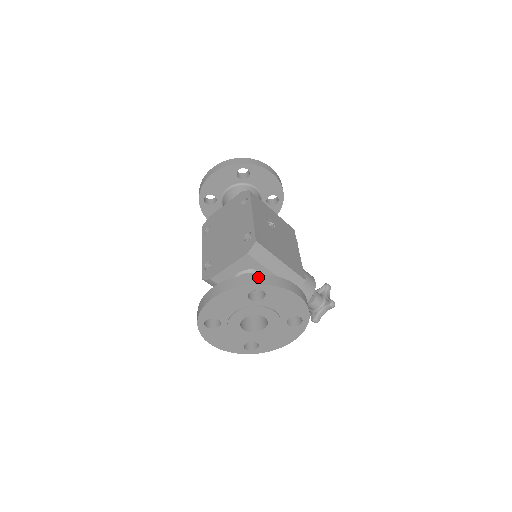
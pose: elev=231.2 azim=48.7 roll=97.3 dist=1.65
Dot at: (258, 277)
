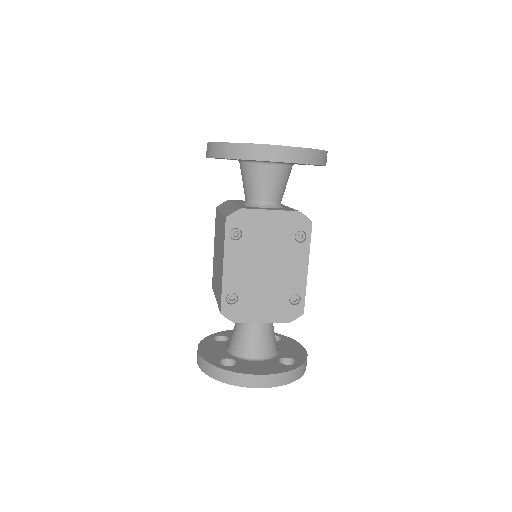
Dot at: (301, 369)
